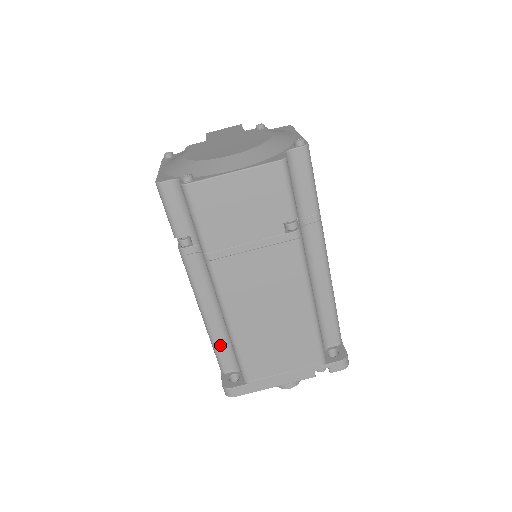
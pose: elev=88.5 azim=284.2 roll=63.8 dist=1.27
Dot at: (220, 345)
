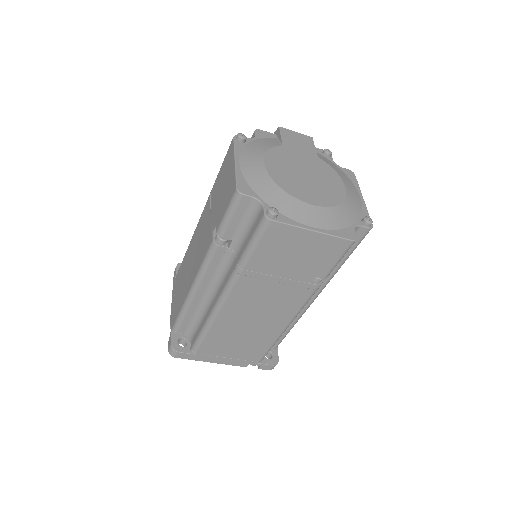
Dot at: (188, 316)
